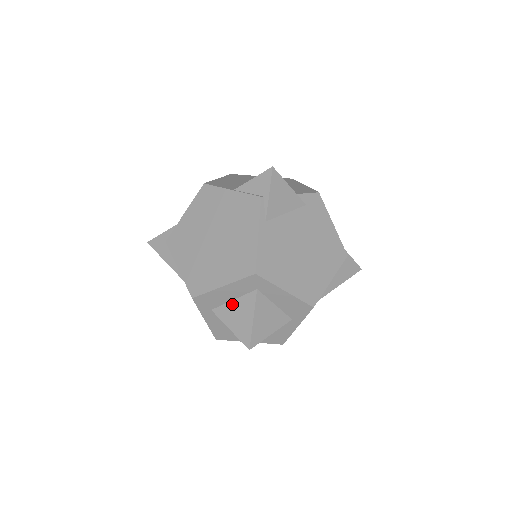
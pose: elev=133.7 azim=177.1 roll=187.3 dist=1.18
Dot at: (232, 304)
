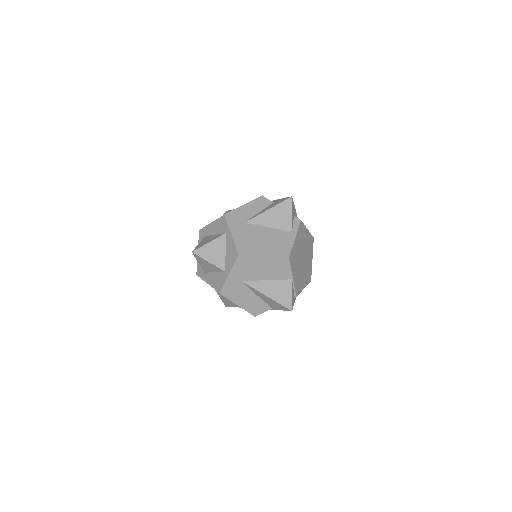
Dot at: occluded
